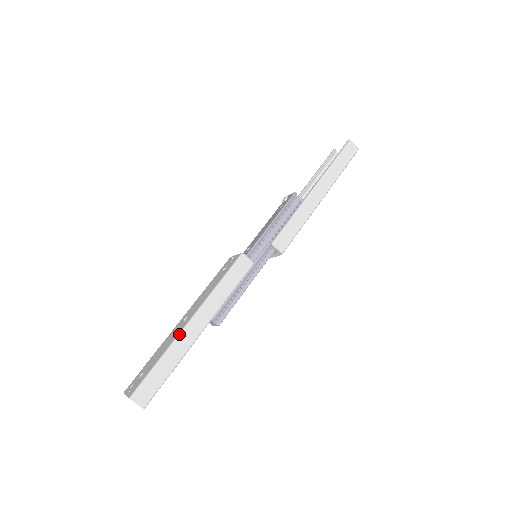
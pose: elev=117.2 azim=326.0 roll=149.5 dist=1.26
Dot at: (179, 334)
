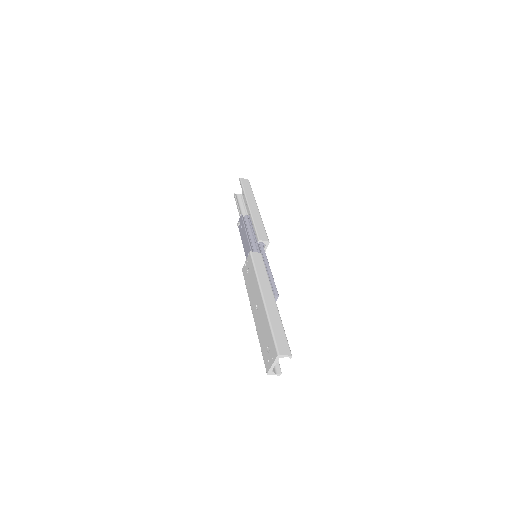
Dot at: (265, 307)
